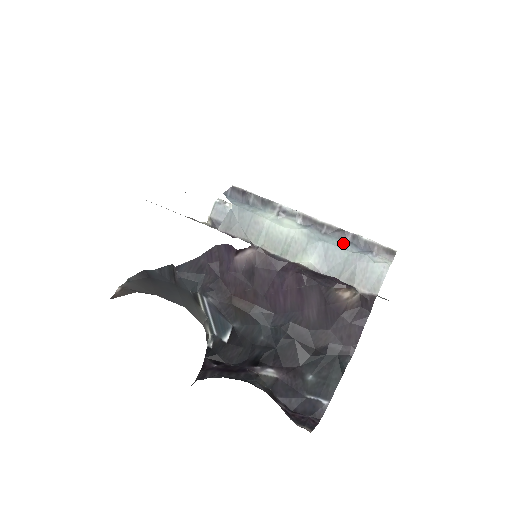
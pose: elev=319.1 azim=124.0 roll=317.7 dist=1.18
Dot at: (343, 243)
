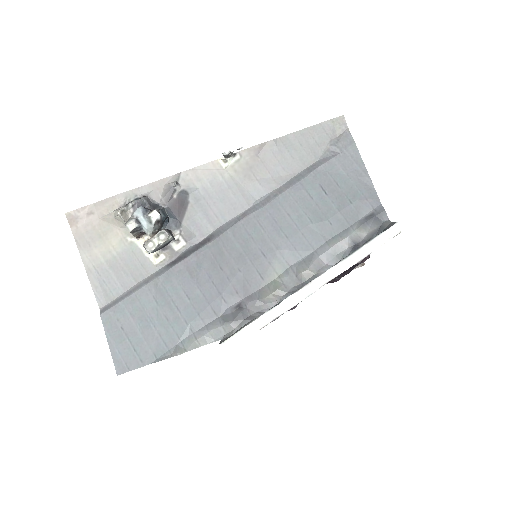
Dot at: occluded
